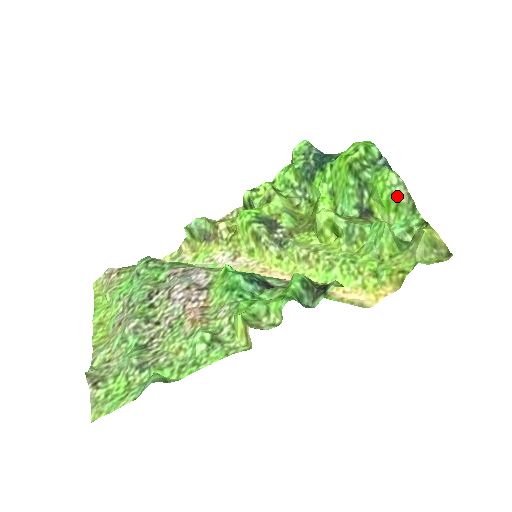
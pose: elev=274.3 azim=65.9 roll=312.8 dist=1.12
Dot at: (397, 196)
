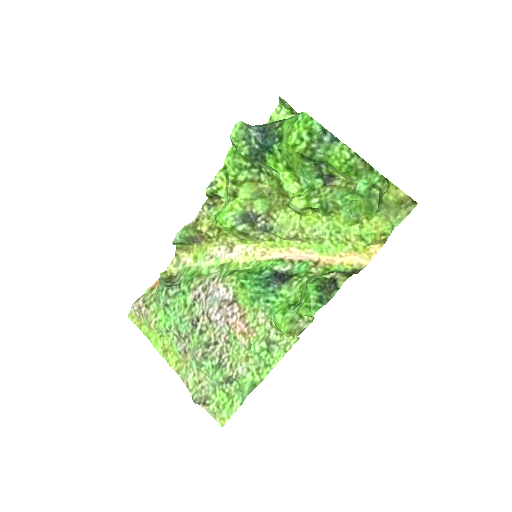
Dot at: (354, 167)
